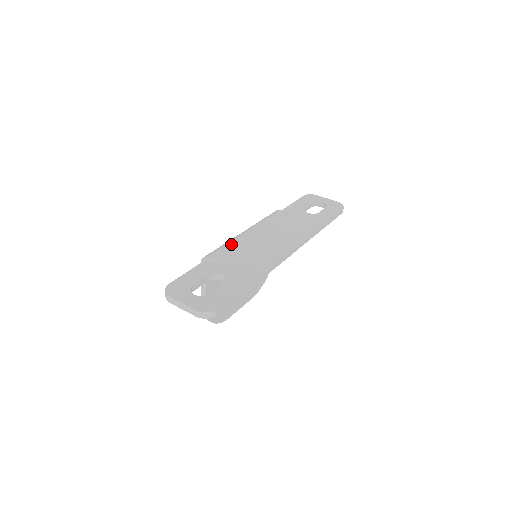
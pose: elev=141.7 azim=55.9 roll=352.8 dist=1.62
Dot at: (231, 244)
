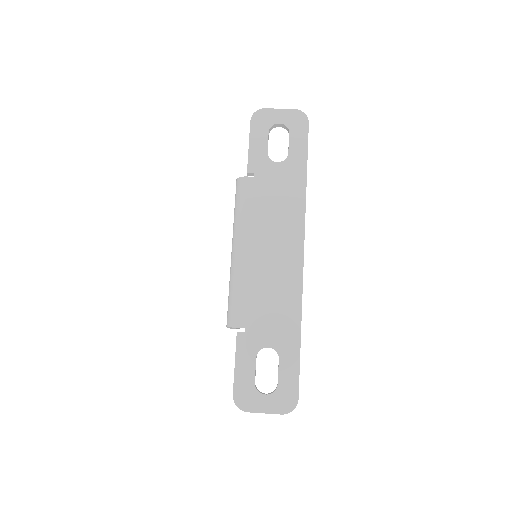
Dot at: (241, 288)
